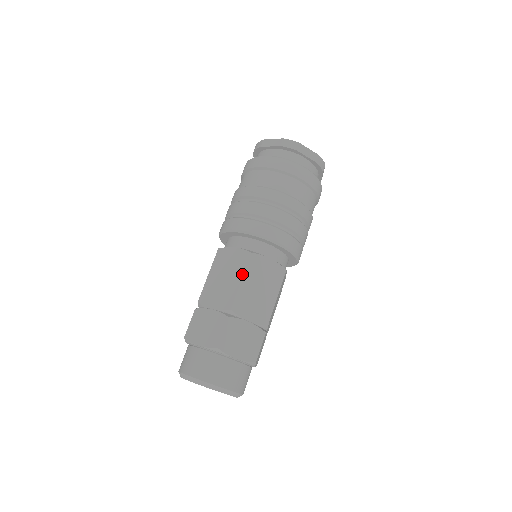
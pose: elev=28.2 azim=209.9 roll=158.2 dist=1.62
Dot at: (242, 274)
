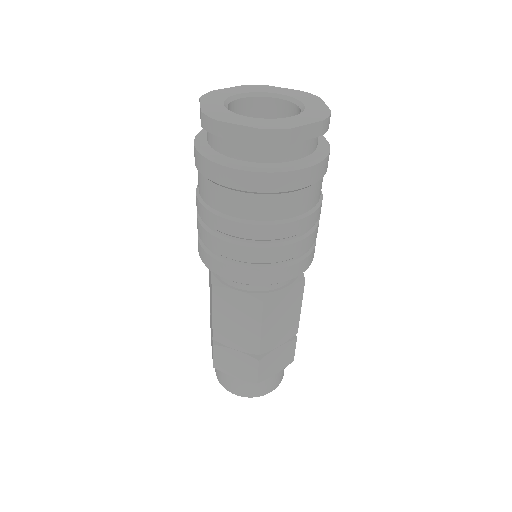
Dot at: occluded
